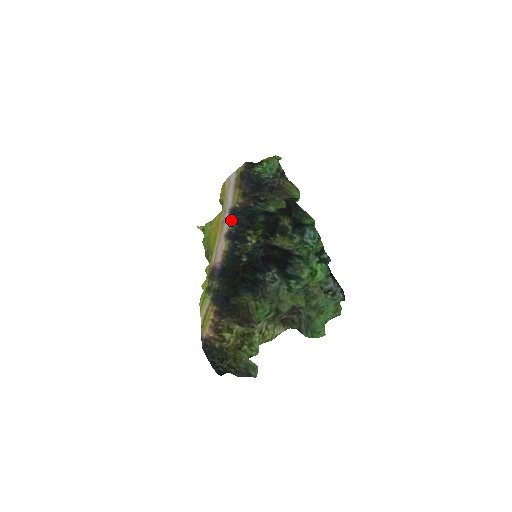
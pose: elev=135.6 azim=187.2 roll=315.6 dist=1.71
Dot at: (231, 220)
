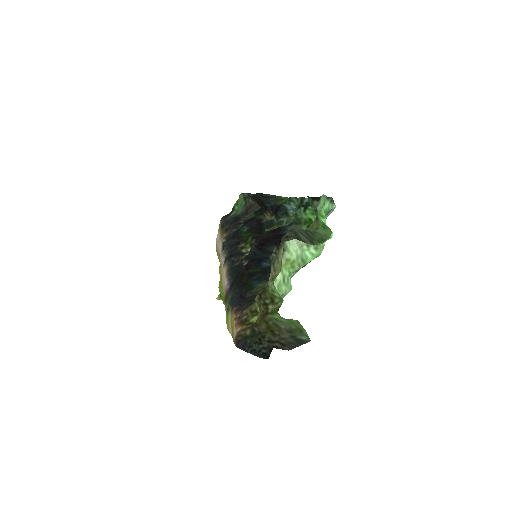
Dot at: (224, 253)
